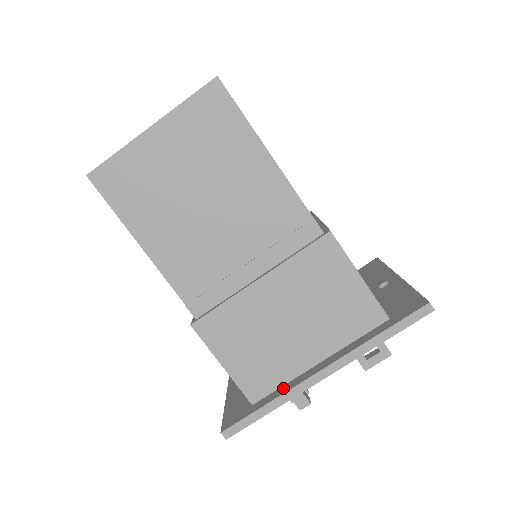
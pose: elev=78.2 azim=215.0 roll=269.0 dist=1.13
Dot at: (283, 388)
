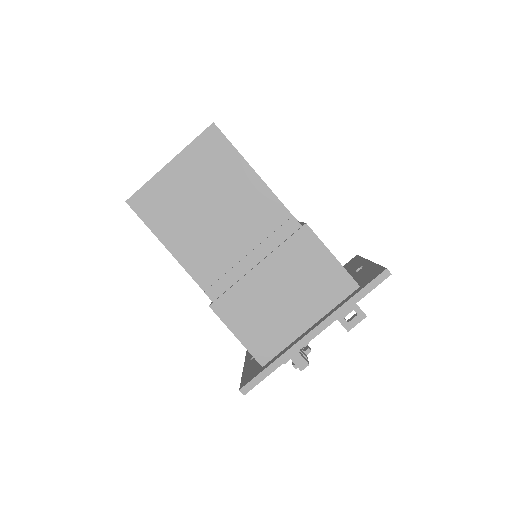
Dot at: (285, 350)
